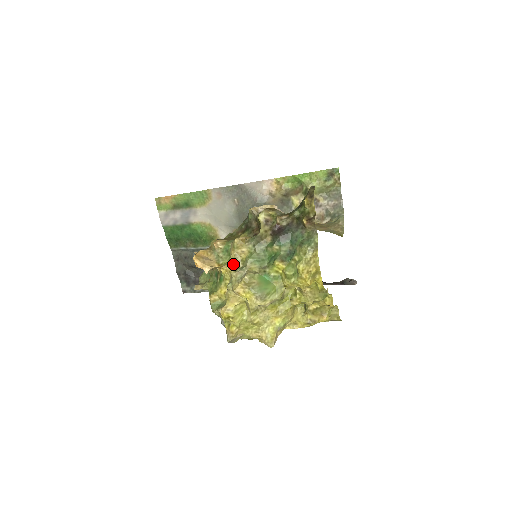
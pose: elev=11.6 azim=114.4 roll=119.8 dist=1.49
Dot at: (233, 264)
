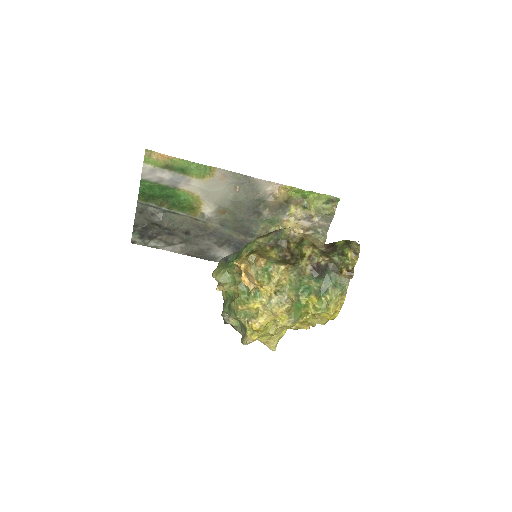
Dot at: (274, 287)
